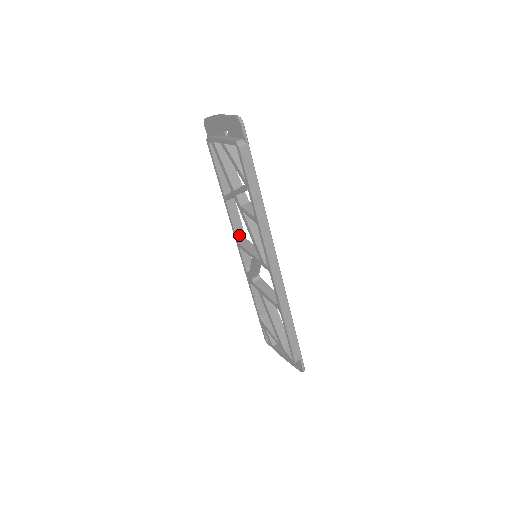
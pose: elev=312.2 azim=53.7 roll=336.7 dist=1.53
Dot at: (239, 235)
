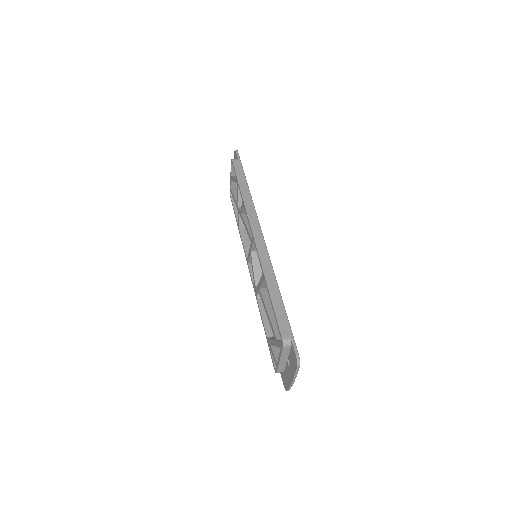
Dot at: occluded
